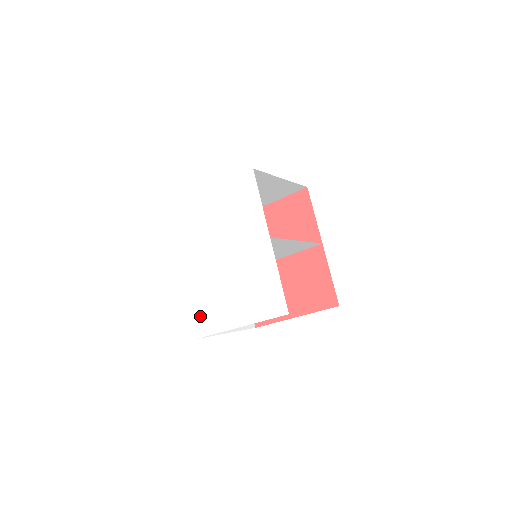
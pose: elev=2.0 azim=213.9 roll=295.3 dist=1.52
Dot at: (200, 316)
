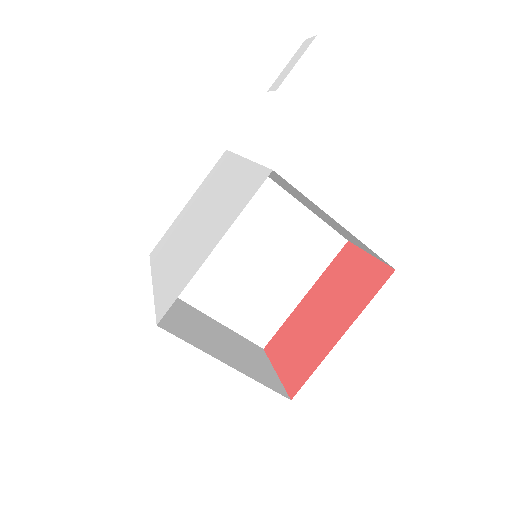
Dot at: (167, 294)
